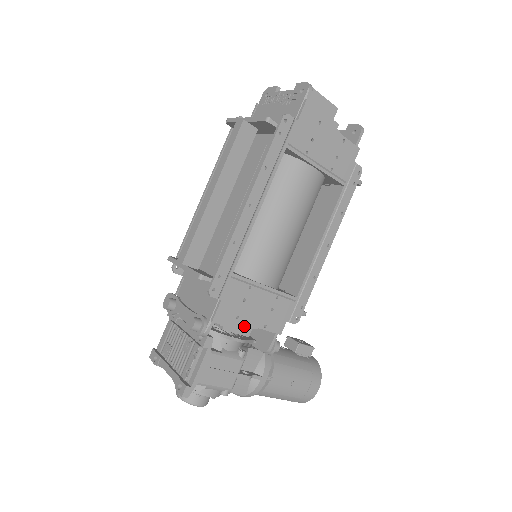
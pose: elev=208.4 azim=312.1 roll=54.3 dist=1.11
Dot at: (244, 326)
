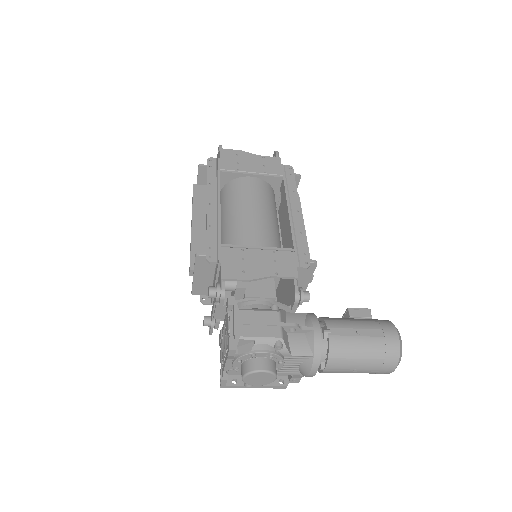
Dot at: (255, 277)
